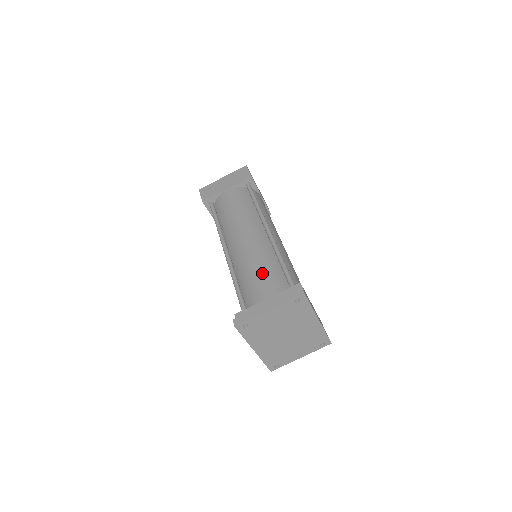
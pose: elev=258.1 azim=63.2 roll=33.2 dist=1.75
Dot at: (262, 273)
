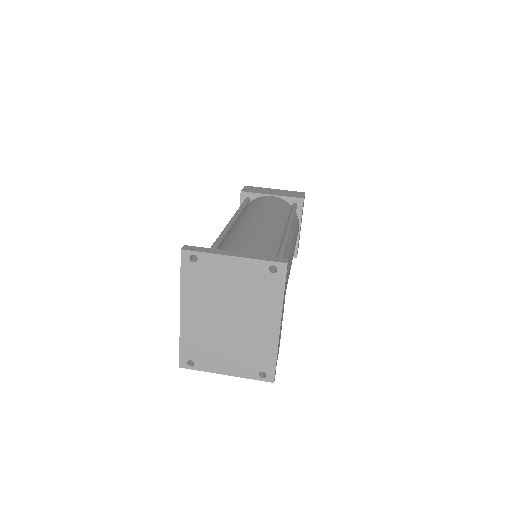
Dot at: (252, 245)
